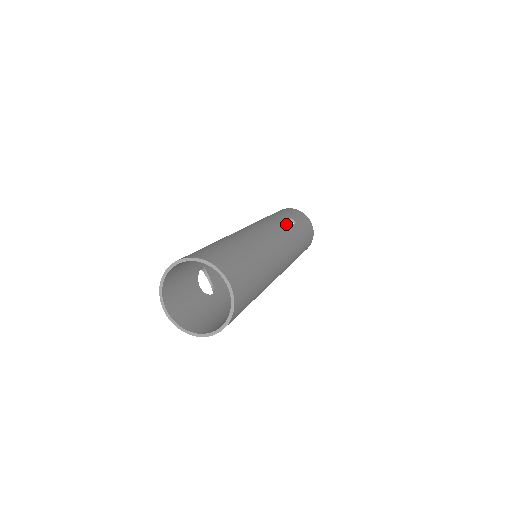
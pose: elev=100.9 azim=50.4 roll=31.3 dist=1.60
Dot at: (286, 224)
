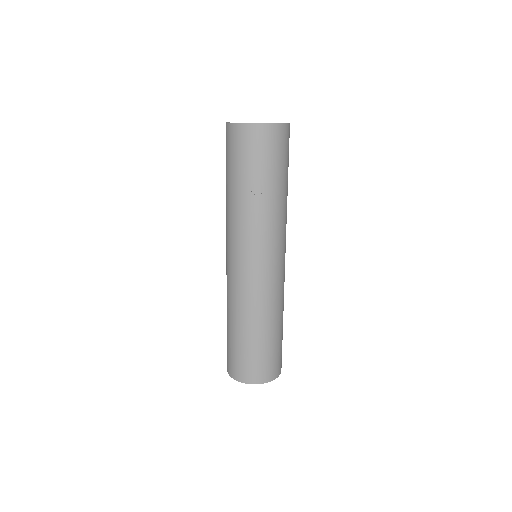
Dot at: (256, 215)
